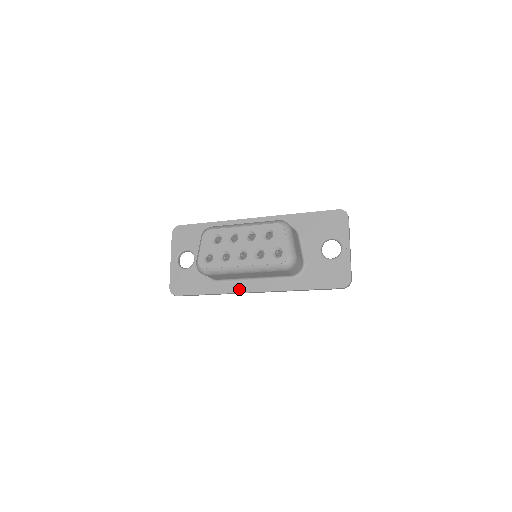
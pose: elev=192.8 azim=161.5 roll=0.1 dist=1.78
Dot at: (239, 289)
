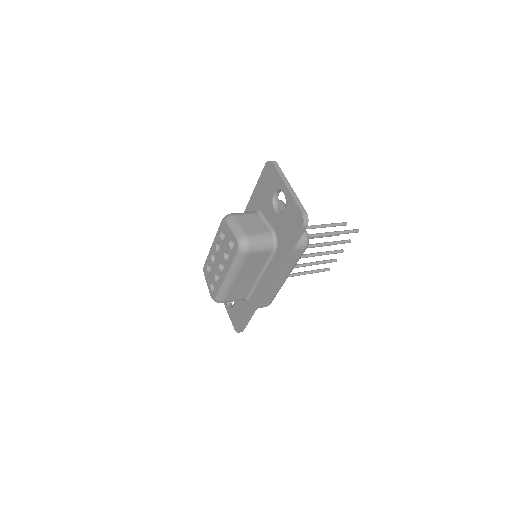
Dot at: (259, 294)
